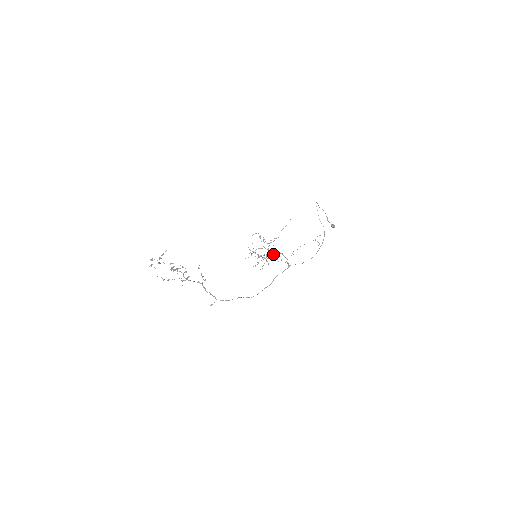
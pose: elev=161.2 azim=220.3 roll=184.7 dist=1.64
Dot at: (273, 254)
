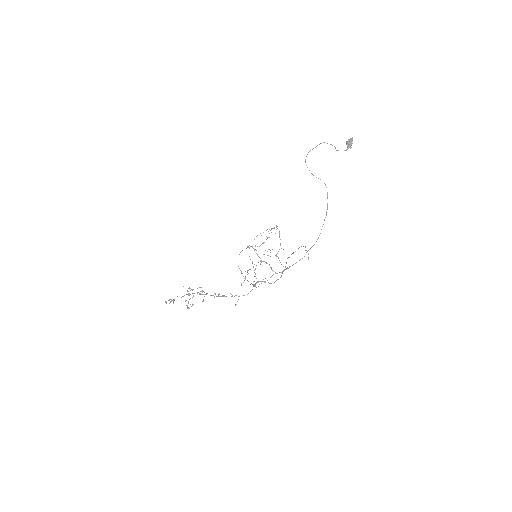
Dot at: occluded
